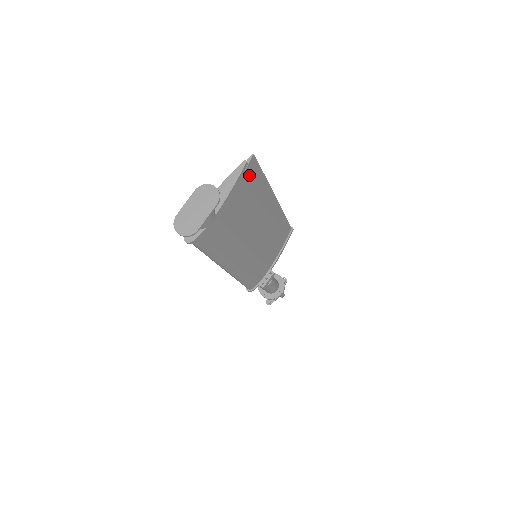
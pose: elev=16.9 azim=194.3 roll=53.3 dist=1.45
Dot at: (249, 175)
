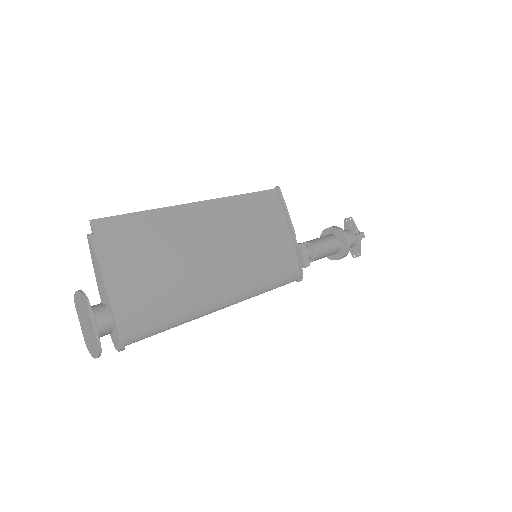
Dot at: (112, 237)
